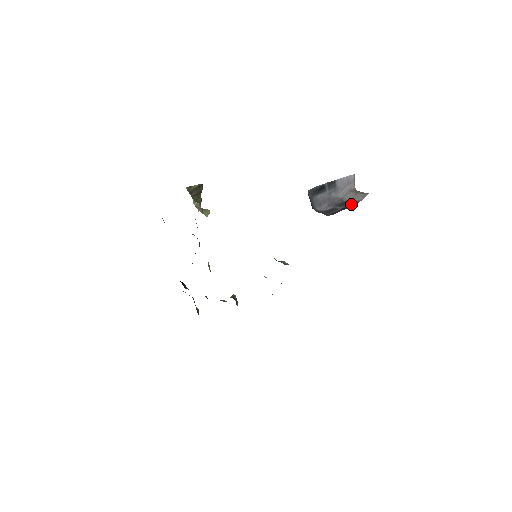
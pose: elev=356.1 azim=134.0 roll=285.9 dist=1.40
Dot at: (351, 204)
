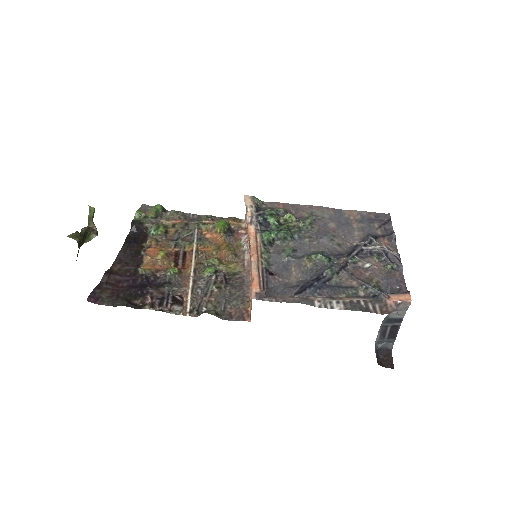
Dot at: (399, 321)
